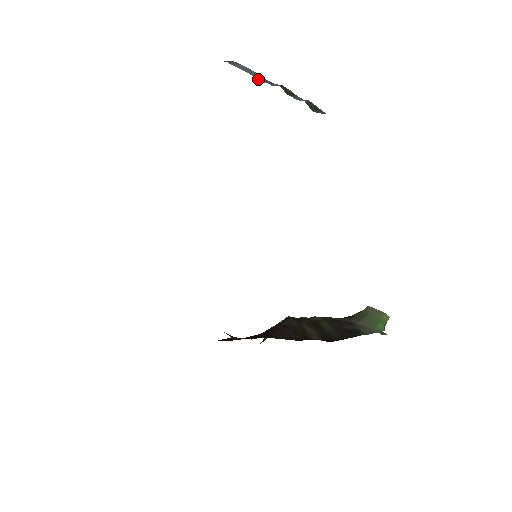
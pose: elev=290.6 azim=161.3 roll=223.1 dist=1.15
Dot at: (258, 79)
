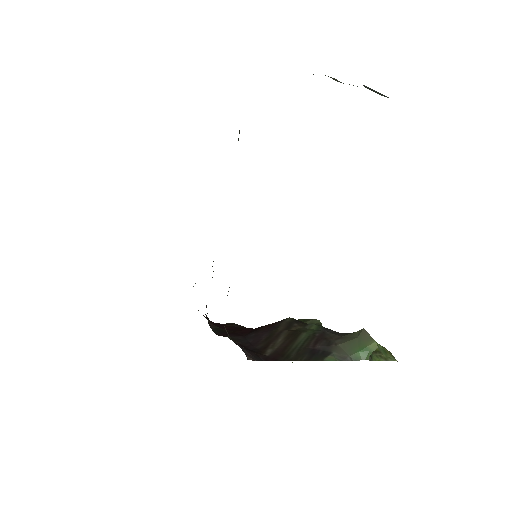
Dot at: occluded
